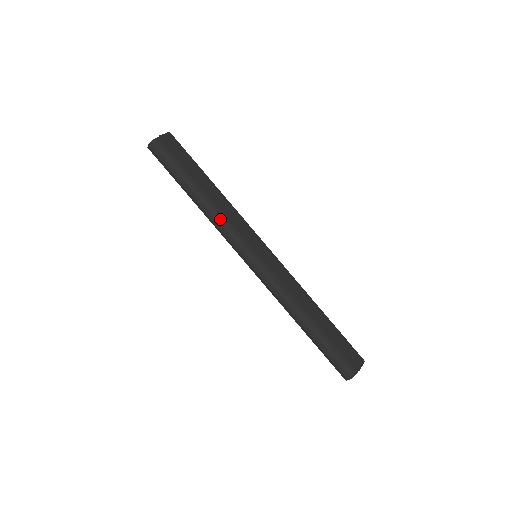
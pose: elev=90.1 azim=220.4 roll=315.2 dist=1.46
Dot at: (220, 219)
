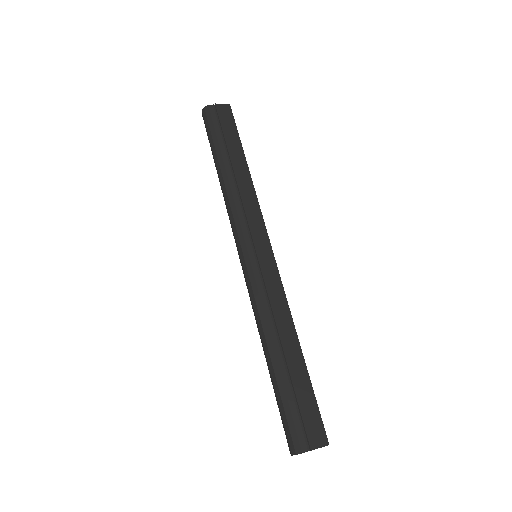
Dot at: (232, 200)
